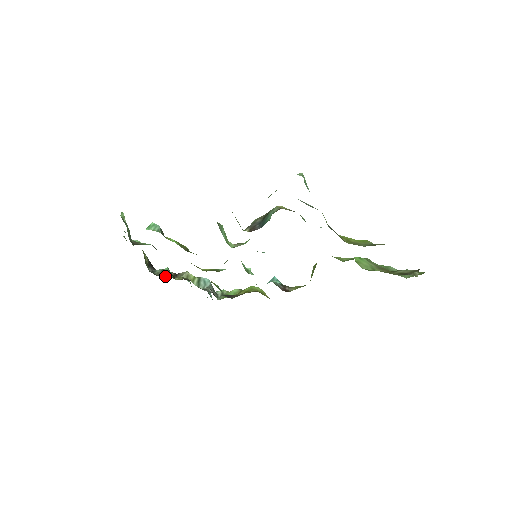
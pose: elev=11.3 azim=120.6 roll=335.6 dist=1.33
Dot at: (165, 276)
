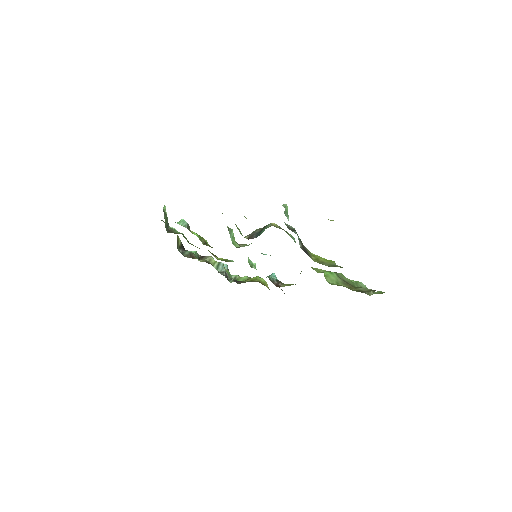
Dot at: occluded
